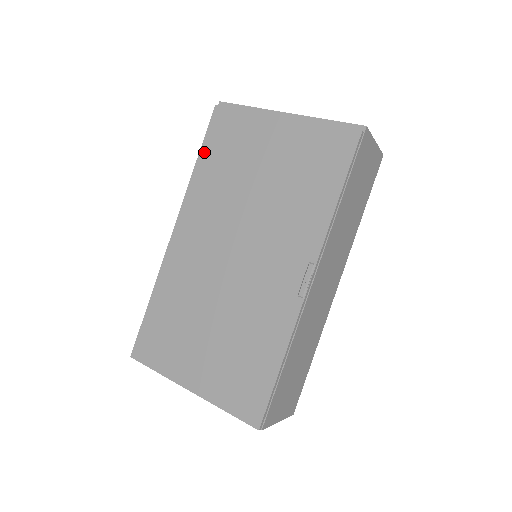
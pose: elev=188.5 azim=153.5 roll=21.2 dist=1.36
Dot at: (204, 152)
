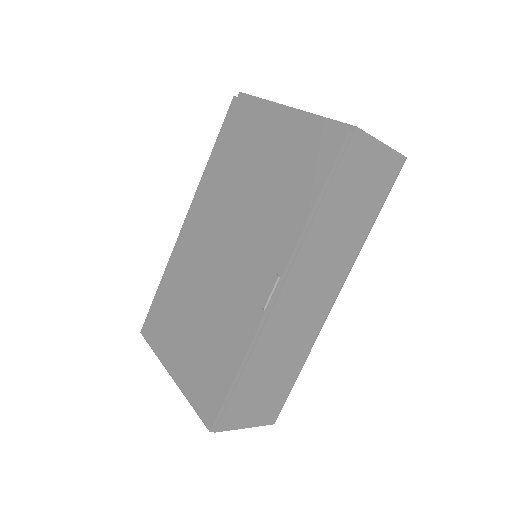
Dot at: (218, 145)
